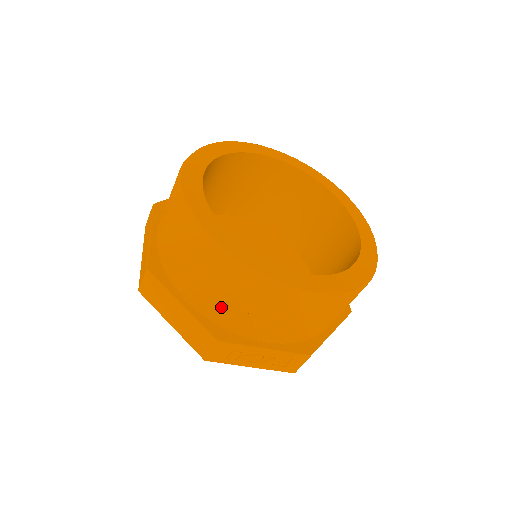
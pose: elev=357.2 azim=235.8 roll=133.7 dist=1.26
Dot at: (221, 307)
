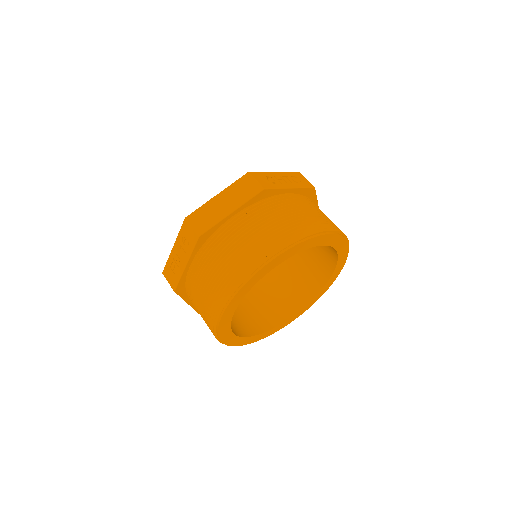
Dot at: occluded
